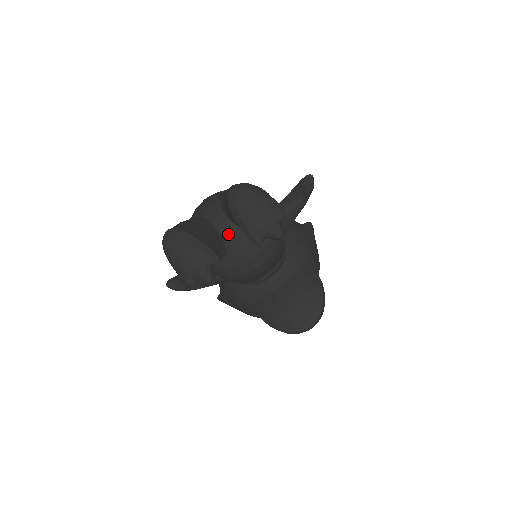
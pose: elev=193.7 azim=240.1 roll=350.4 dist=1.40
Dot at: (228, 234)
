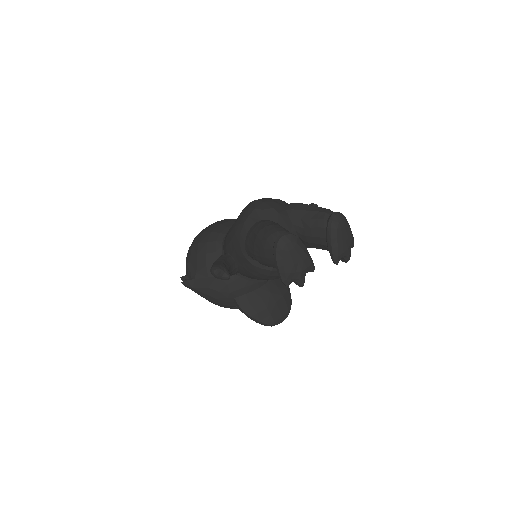
Dot at: occluded
